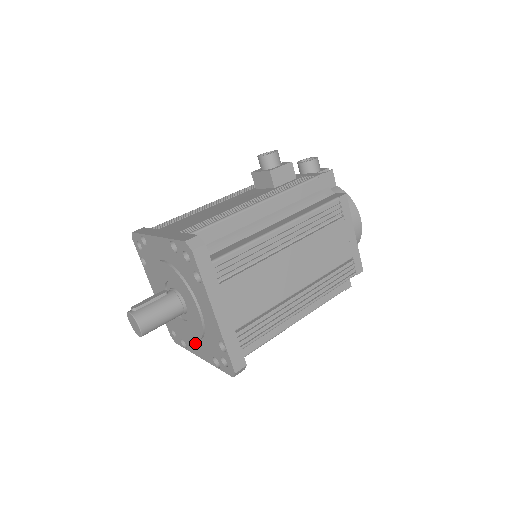
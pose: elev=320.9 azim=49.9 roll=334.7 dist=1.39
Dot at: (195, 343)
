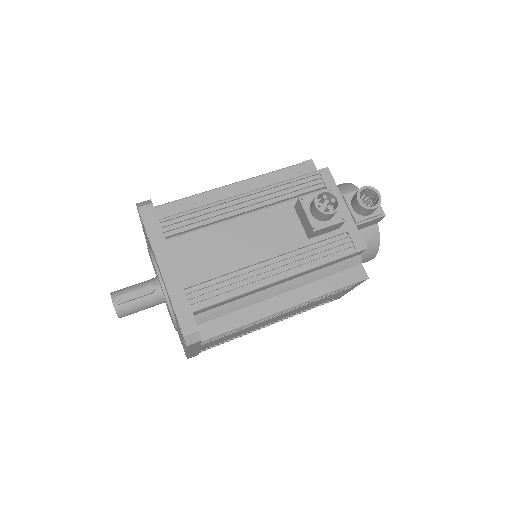
Dot at: occluded
